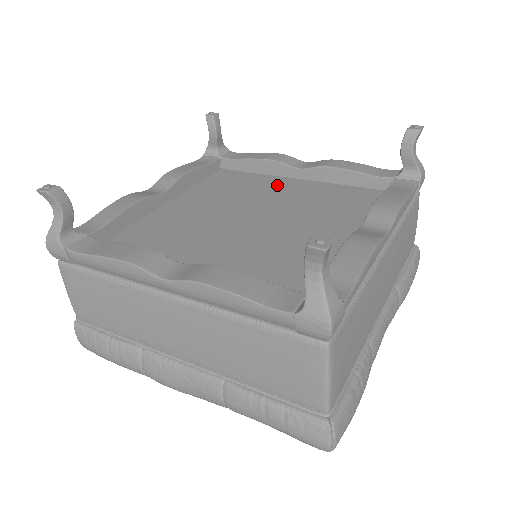
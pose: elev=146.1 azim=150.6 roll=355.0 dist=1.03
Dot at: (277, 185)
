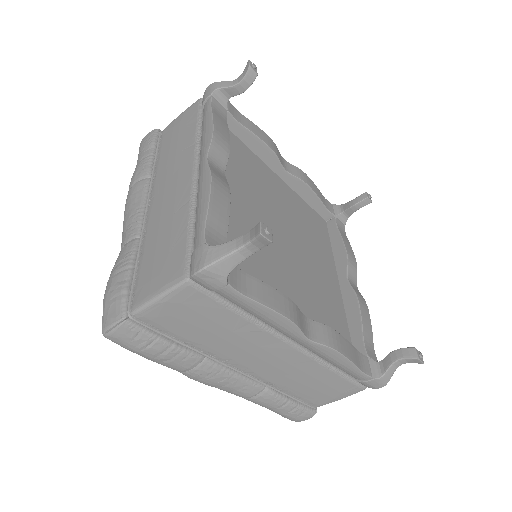
Dot at: (272, 182)
